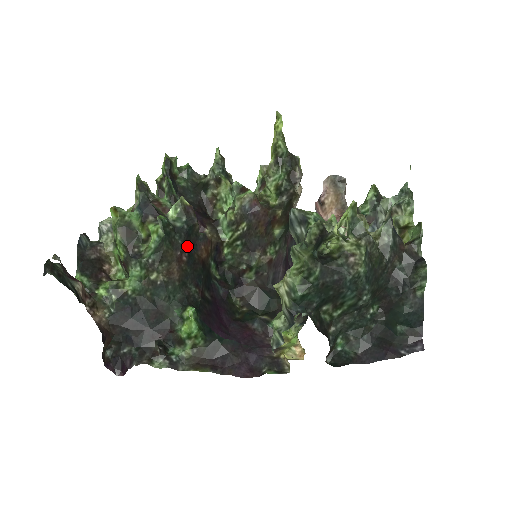
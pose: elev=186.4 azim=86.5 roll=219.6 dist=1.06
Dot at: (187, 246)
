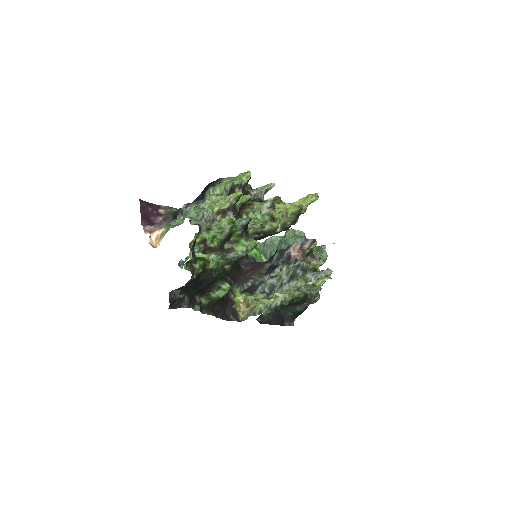
Dot at: occluded
